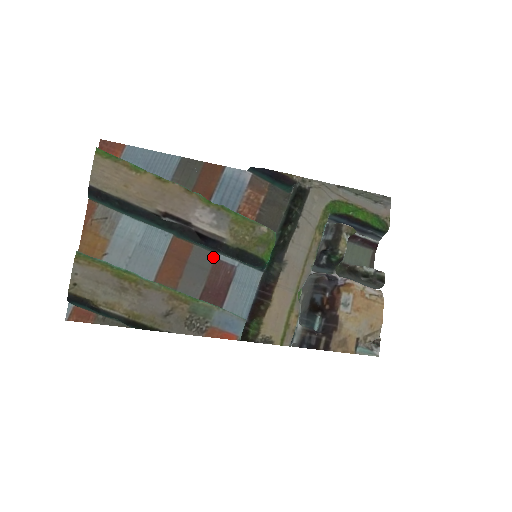
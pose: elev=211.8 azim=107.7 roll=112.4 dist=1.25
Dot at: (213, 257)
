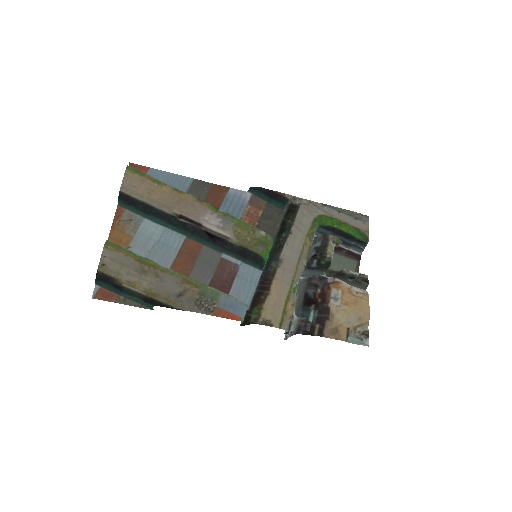
Dot at: (219, 256)
